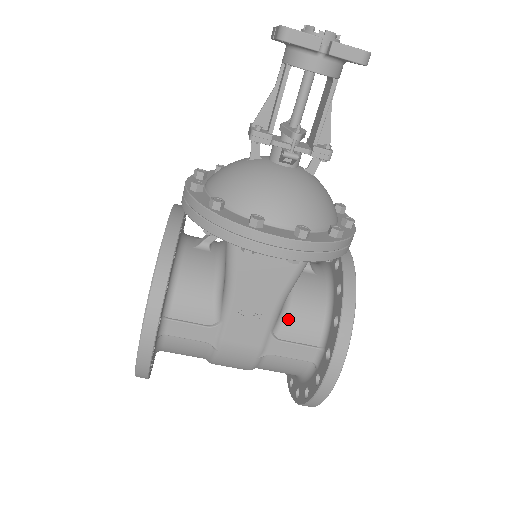
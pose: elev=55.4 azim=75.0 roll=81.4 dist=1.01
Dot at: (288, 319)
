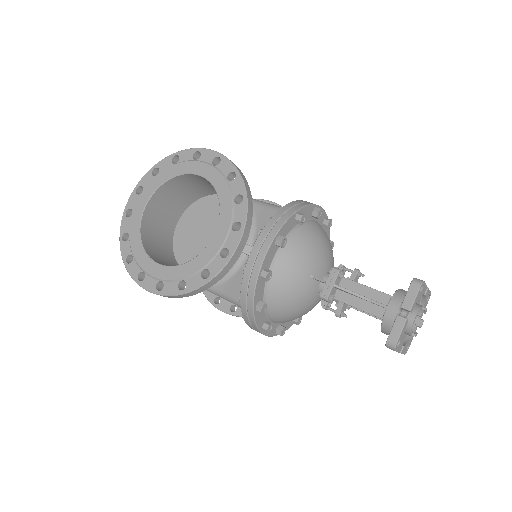
Dot at: occluded
